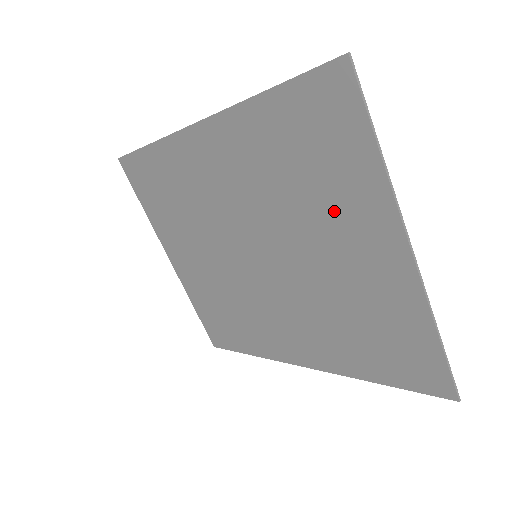
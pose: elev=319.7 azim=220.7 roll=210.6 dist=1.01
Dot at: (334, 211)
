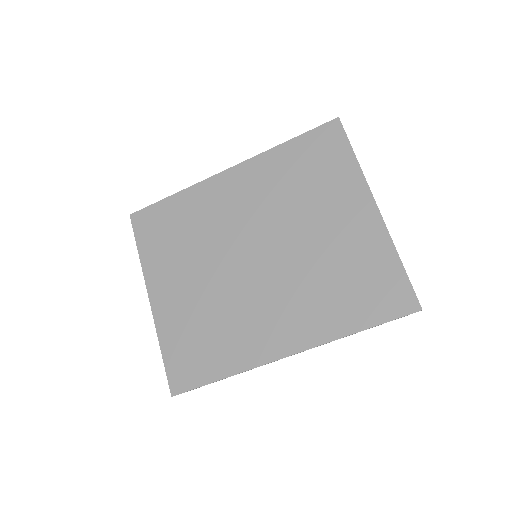
Dot at: (327, 197)
